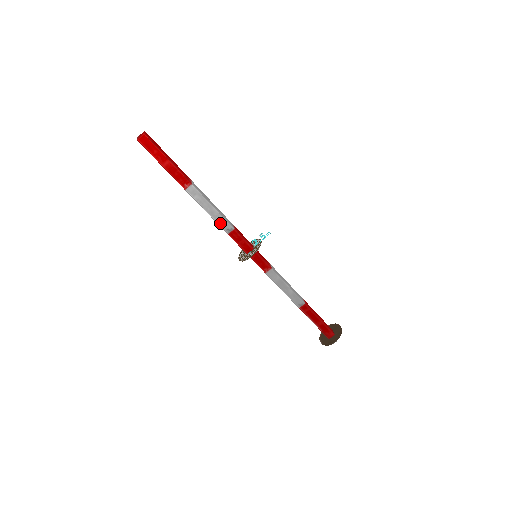
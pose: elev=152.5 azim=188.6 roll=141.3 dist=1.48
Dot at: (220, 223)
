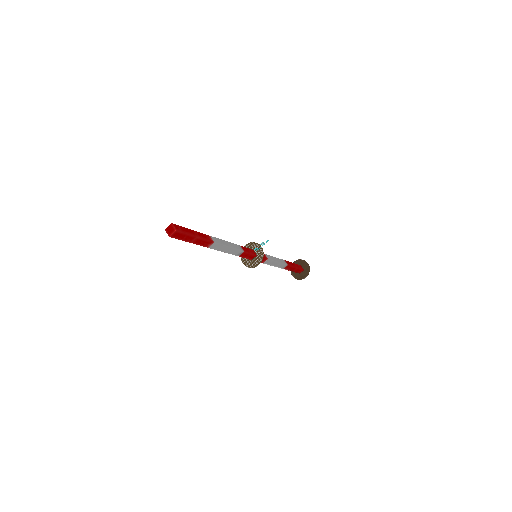
Dot at: (233, 253)
